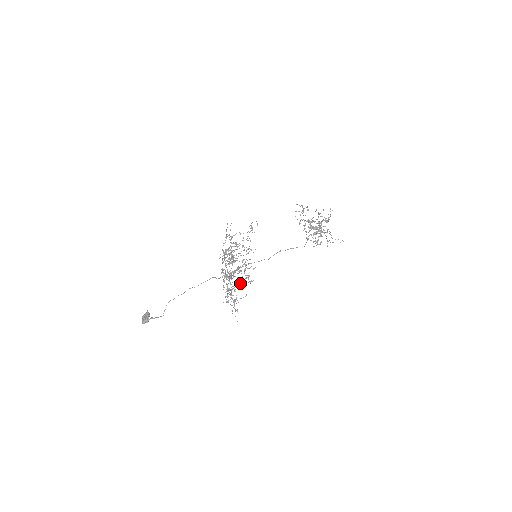
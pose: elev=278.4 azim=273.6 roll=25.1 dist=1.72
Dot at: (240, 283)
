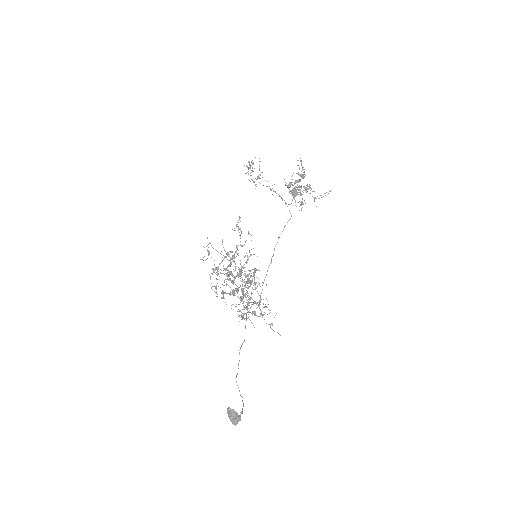
Dot at: (252, 293)
